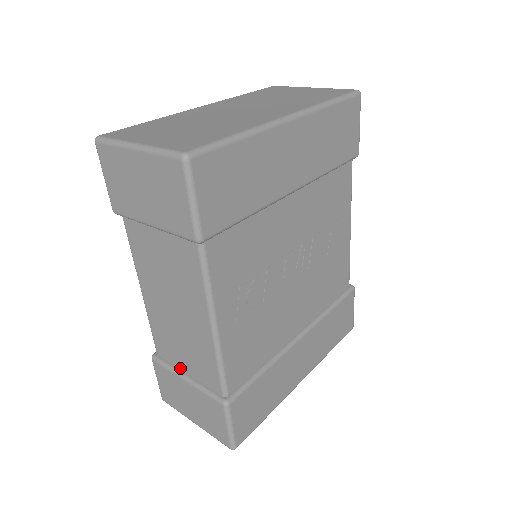
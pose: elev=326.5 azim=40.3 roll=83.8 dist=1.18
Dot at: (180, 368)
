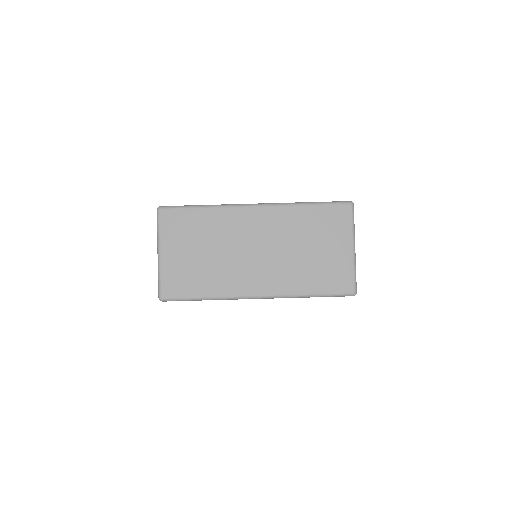
Dot at: occluded
